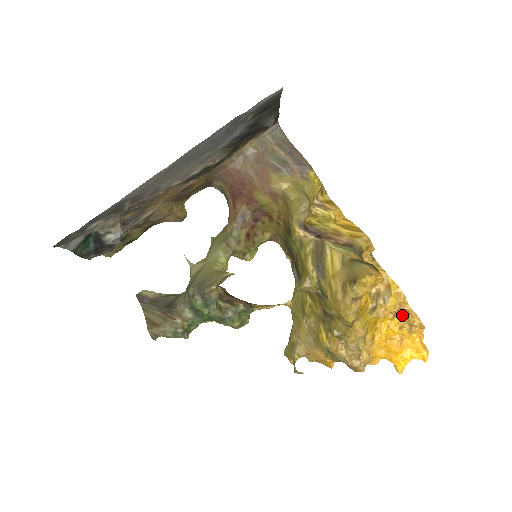
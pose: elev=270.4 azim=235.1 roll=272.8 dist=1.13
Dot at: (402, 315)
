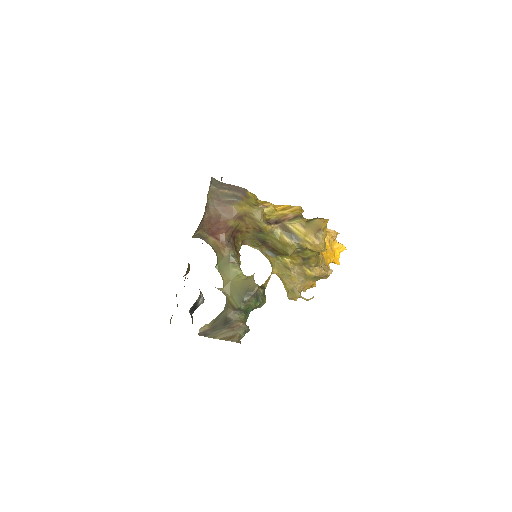
Dot at: occluded
